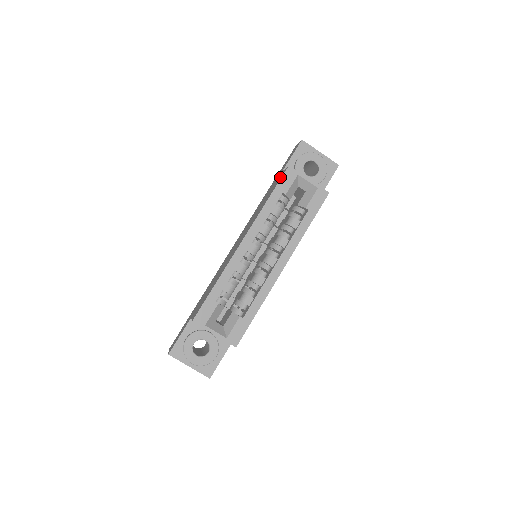
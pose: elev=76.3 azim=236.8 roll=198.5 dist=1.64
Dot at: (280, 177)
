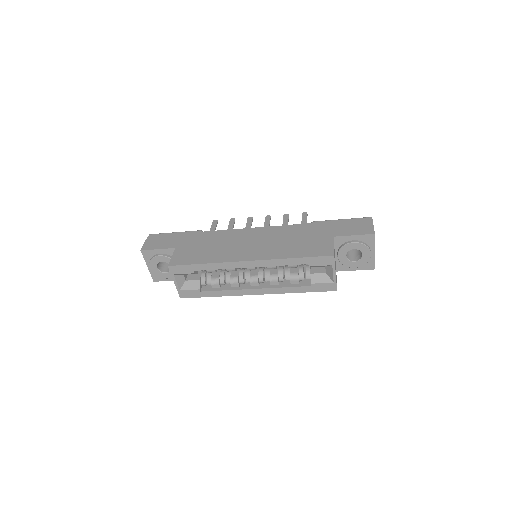
Dot at: (322, 250)
